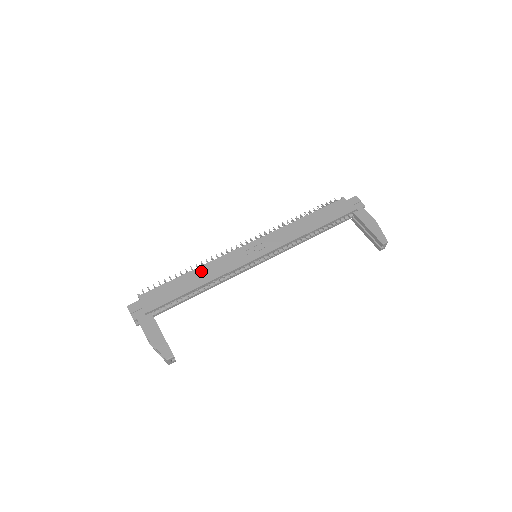
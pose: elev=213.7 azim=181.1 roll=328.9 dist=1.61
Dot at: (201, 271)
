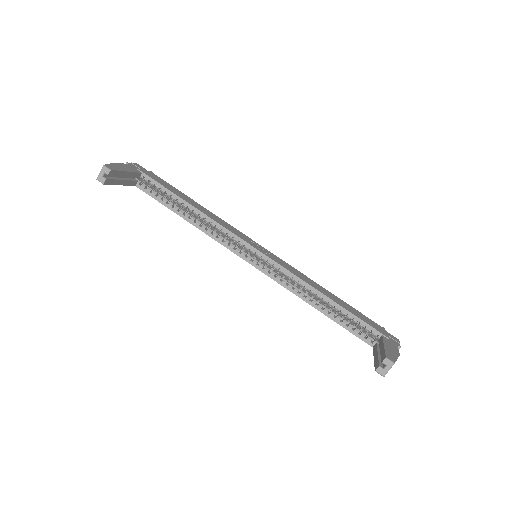
Dot at: (207, 210)
